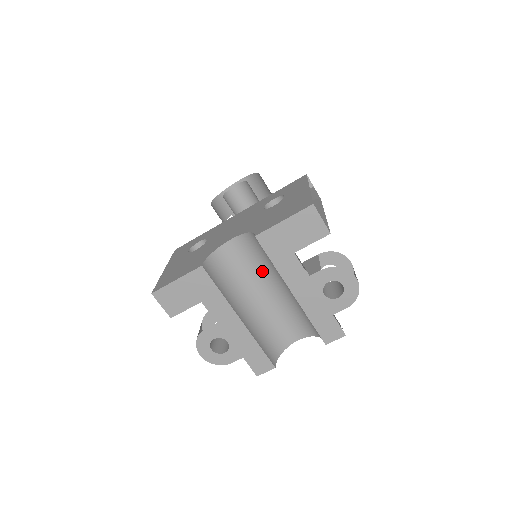
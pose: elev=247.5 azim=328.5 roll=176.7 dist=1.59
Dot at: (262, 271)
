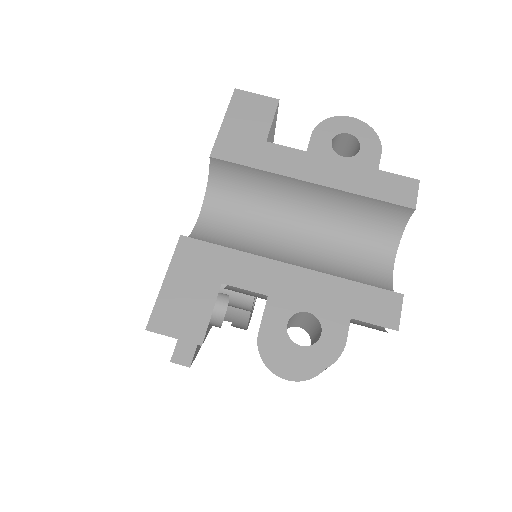
Dot at: (265, 221)
